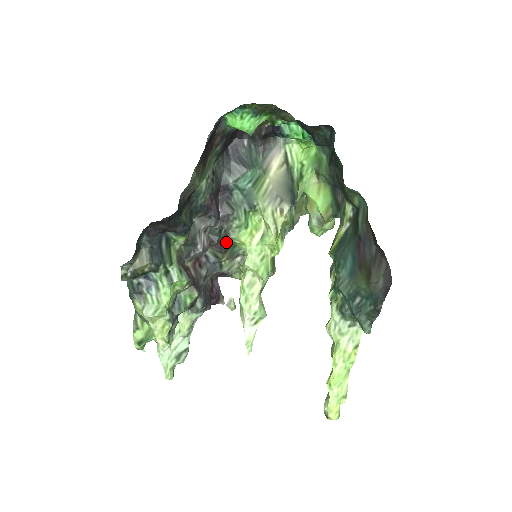
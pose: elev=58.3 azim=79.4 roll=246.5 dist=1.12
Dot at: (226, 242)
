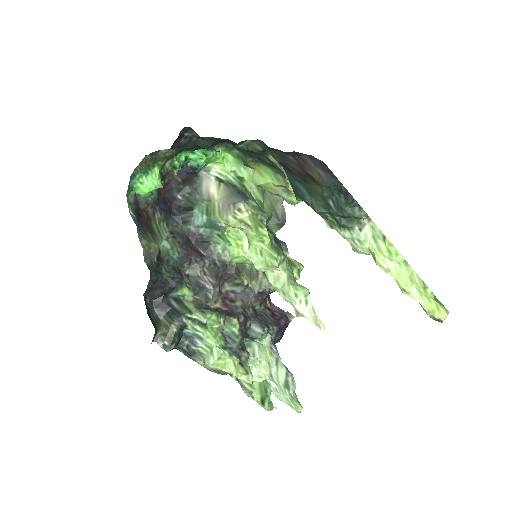
Dot at: (230, 268)
